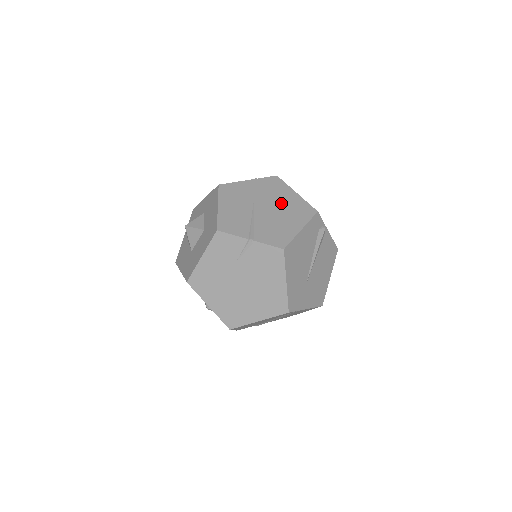
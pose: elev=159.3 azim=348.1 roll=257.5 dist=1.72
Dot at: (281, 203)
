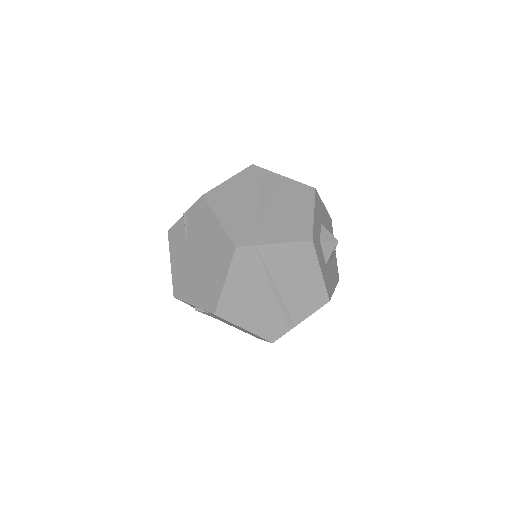
Dot at: occluded
